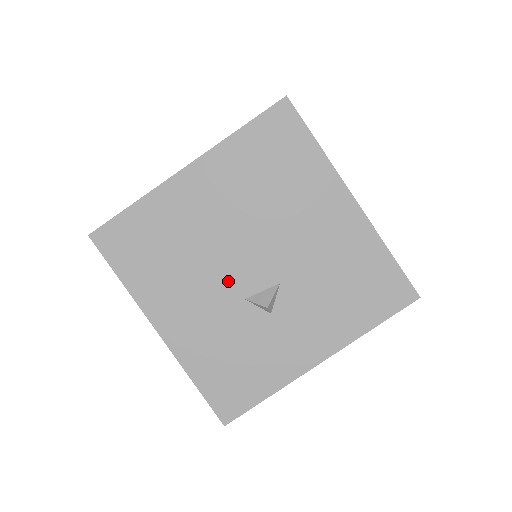
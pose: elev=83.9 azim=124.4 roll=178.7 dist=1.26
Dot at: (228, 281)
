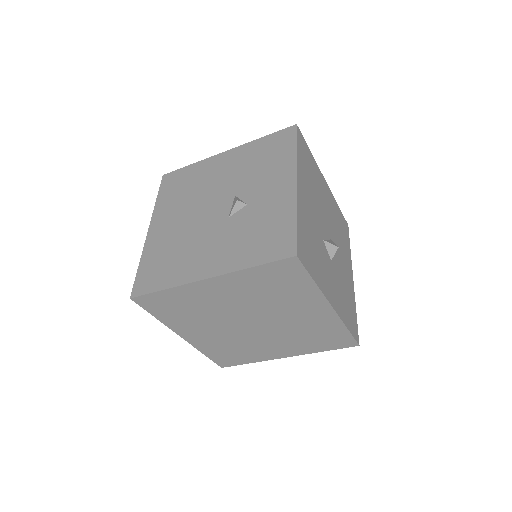
Dot at: (212, 225)
